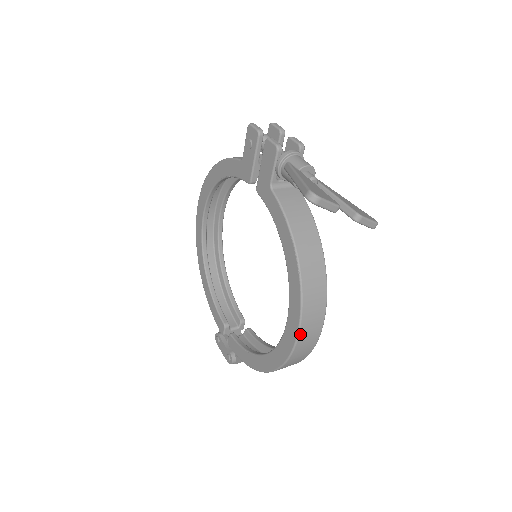
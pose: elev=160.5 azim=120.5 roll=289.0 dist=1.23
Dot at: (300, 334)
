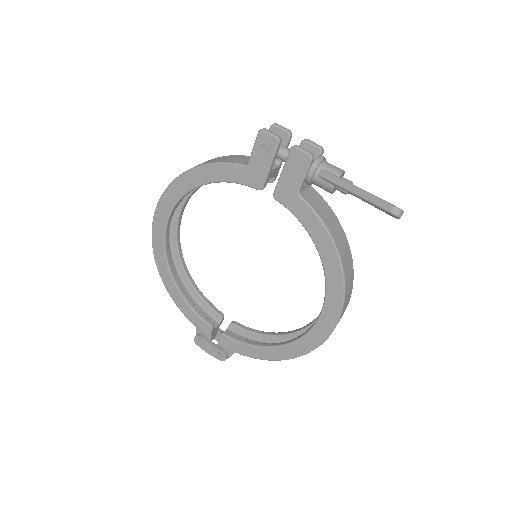
Dot at: (338, 321)
